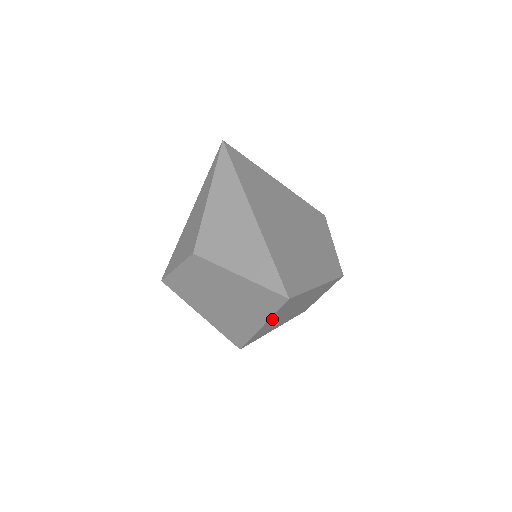
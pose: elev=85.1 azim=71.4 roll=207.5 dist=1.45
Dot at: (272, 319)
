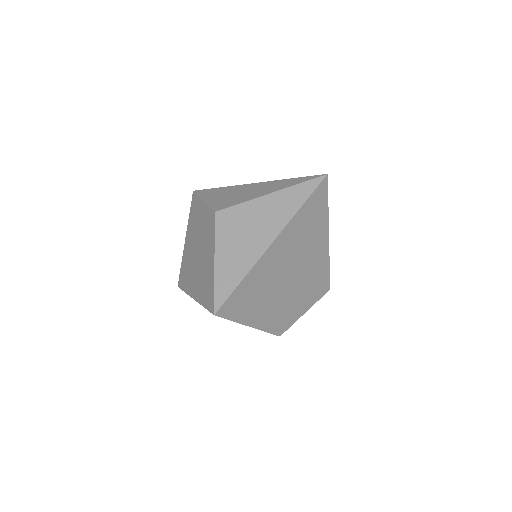
Dot at: occluded
